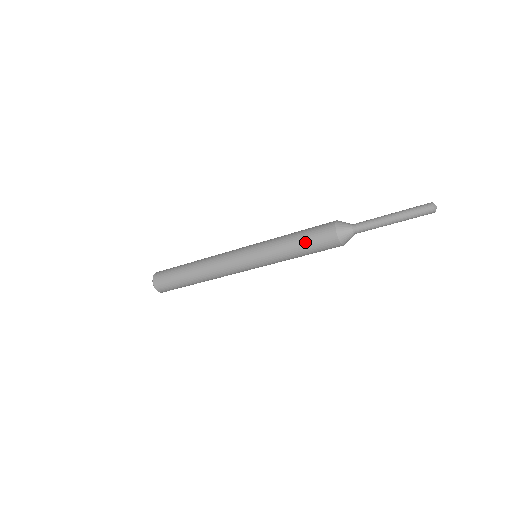
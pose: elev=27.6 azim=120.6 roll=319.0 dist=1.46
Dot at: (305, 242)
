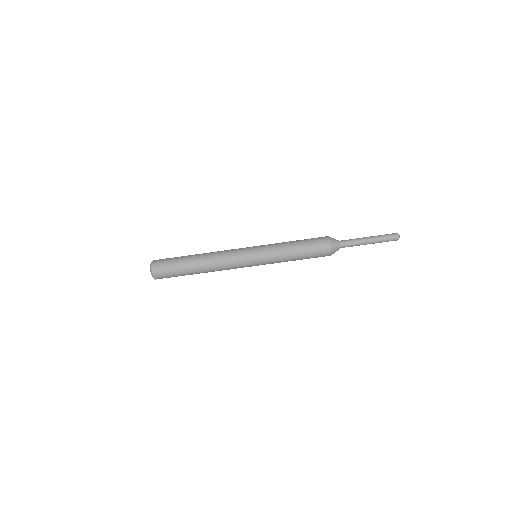
Dot at: (305, 250)
